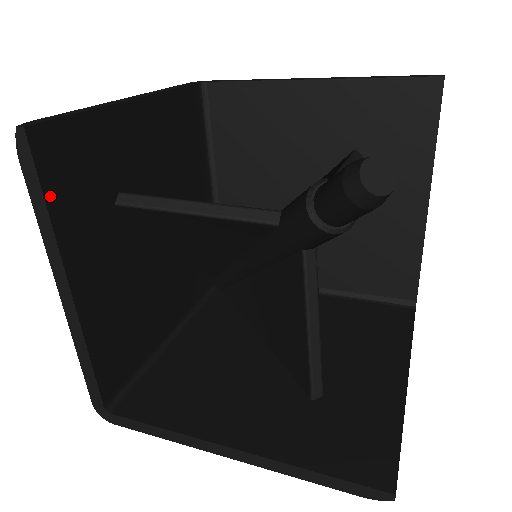
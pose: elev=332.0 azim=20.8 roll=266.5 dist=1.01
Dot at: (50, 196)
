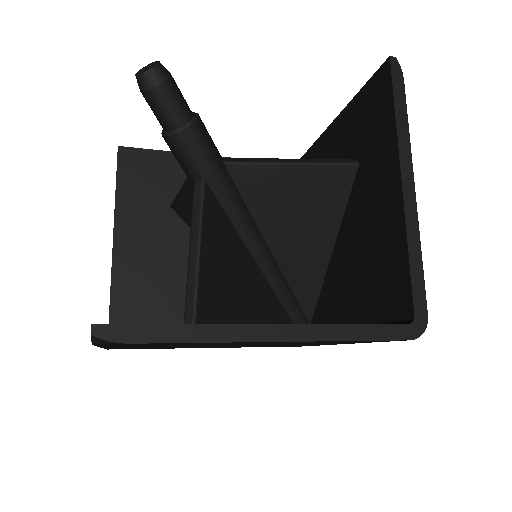
Dot at: (121, 181)
